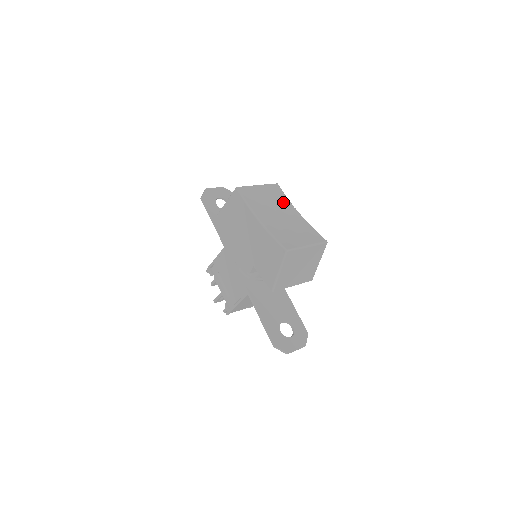
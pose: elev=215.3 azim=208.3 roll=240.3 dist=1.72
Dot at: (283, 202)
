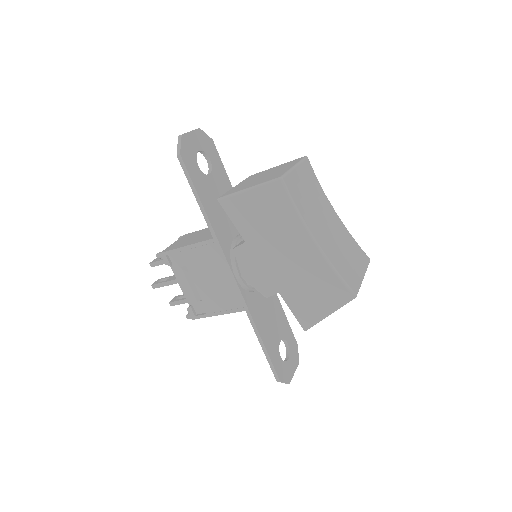
Dot at: (320, 194)
